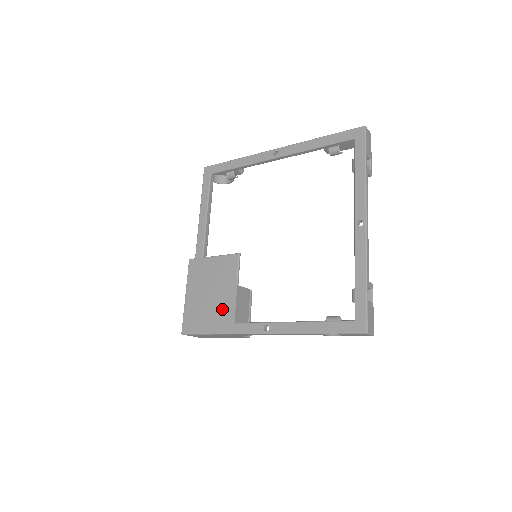
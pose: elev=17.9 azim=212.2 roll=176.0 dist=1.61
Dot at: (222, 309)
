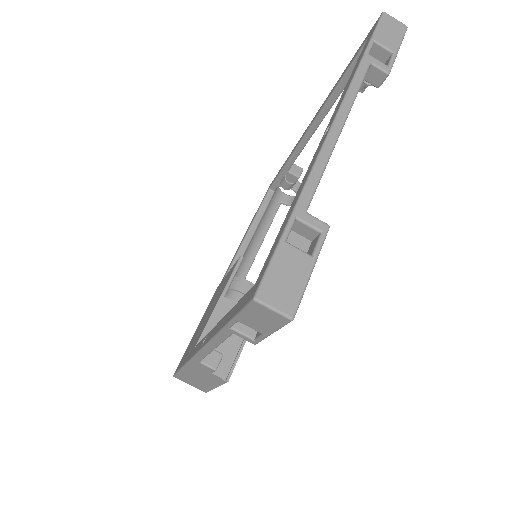
Dot at: (200, 331)
